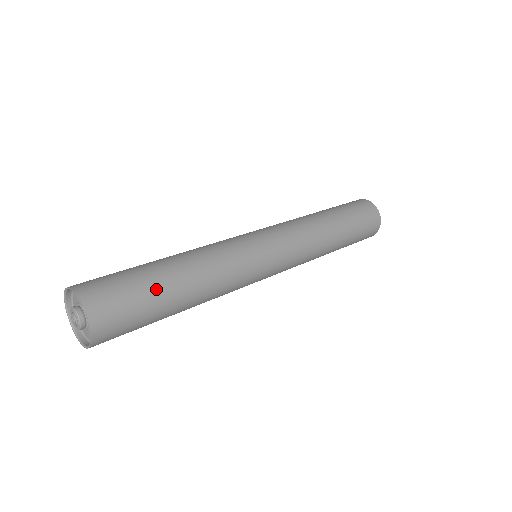
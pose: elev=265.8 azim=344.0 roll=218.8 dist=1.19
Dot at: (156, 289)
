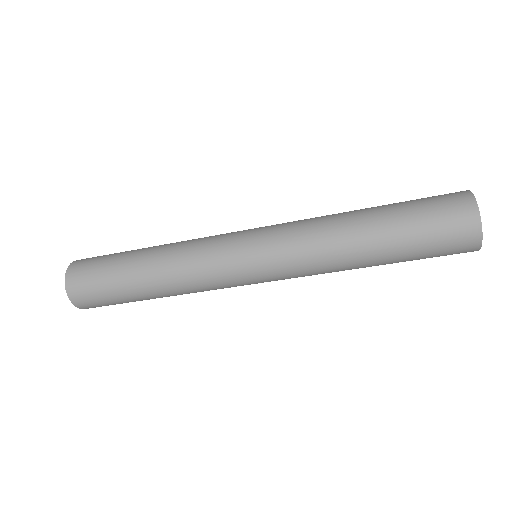
Dot at: (122, 255)
